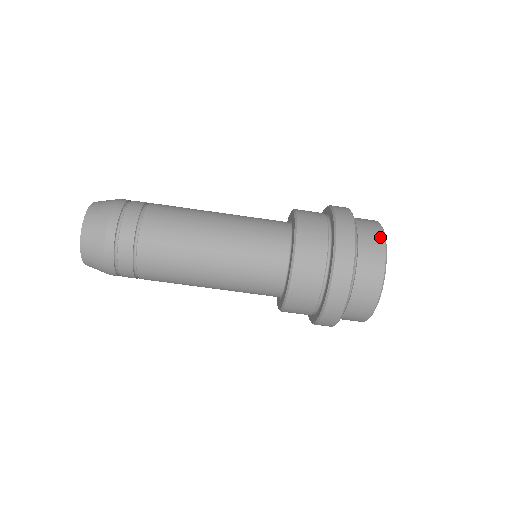
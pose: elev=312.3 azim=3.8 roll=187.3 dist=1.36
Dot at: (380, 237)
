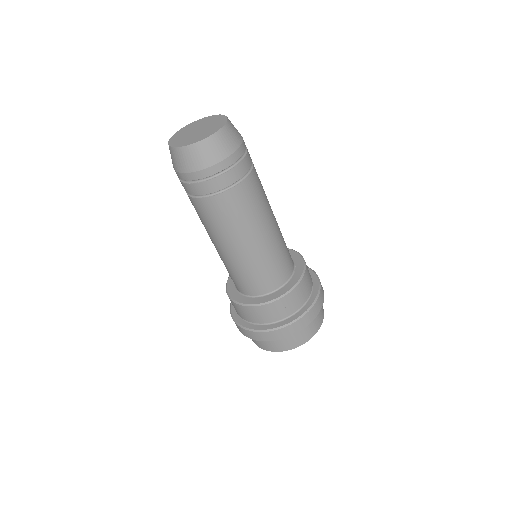
Dot at: (301, 343)
